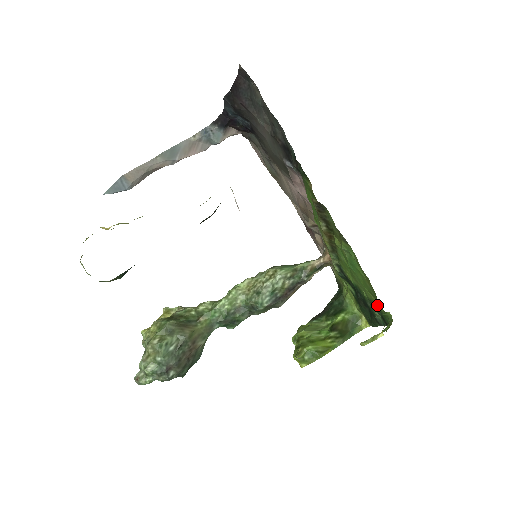
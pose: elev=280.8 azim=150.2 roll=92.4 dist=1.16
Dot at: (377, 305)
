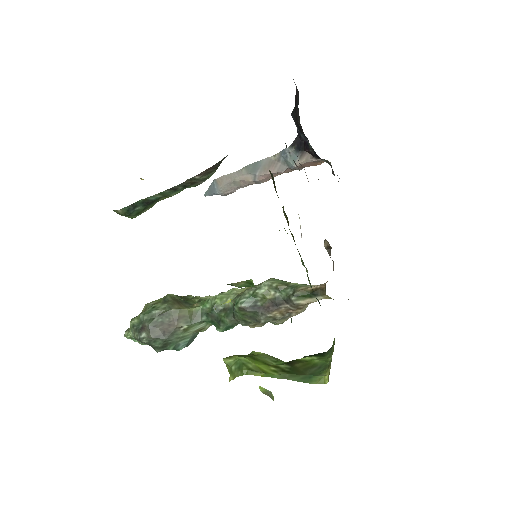
Dot at: occluded
